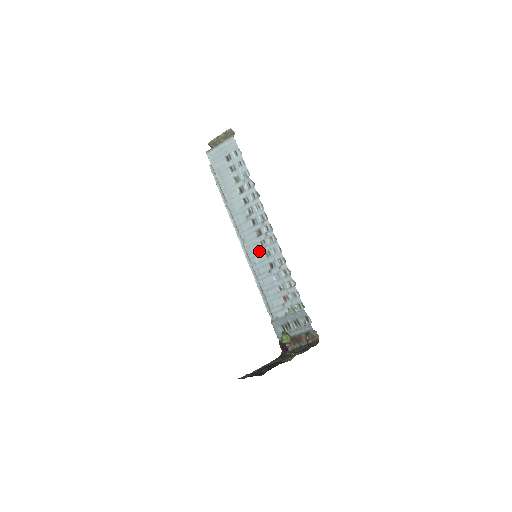
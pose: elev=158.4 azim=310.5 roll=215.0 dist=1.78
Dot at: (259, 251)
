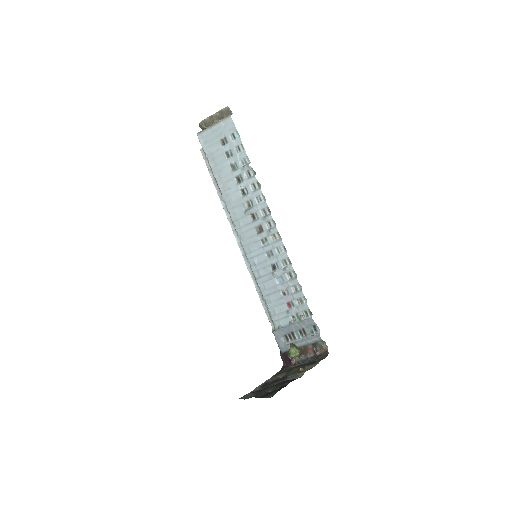
Dot at: (259, 250)
